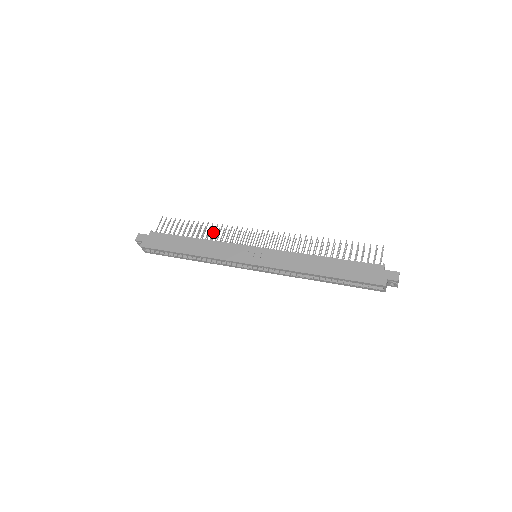
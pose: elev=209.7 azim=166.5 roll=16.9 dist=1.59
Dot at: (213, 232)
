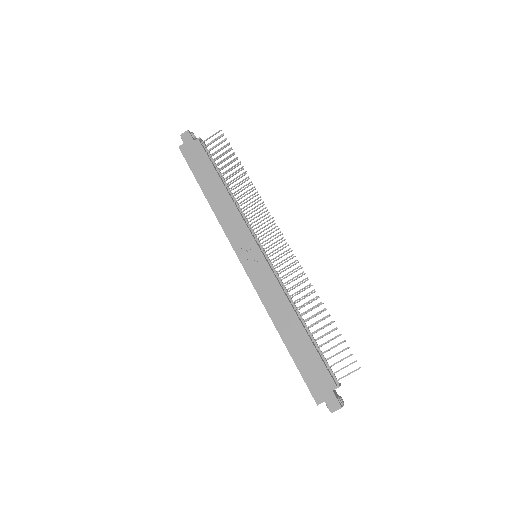
Dot at: (248, 190)
